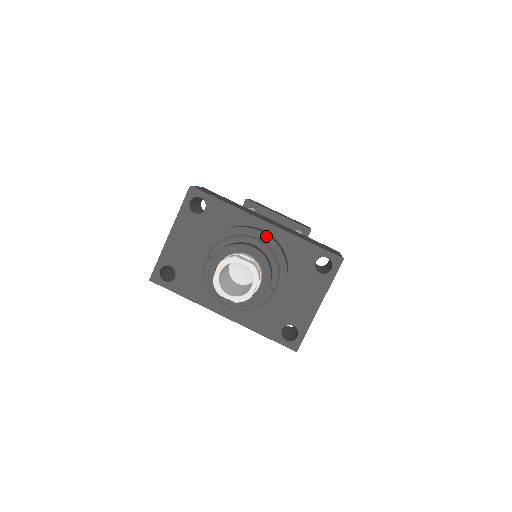
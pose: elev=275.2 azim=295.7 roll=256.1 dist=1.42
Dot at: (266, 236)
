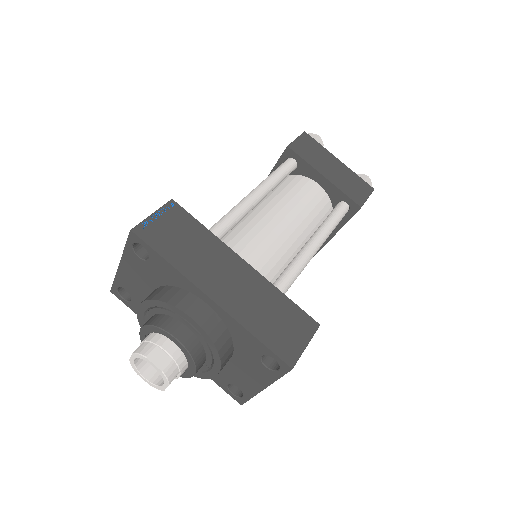
Dot at: (198, 326)
